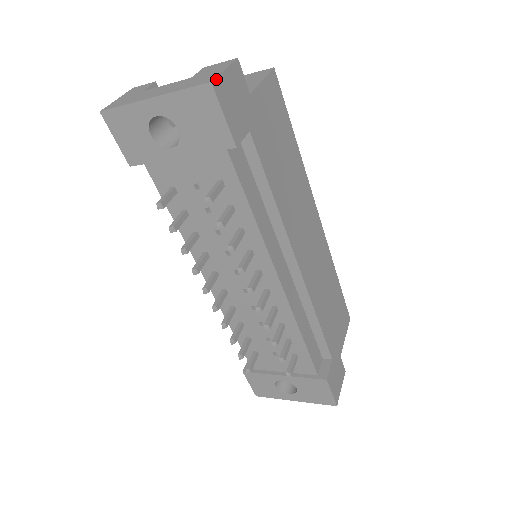
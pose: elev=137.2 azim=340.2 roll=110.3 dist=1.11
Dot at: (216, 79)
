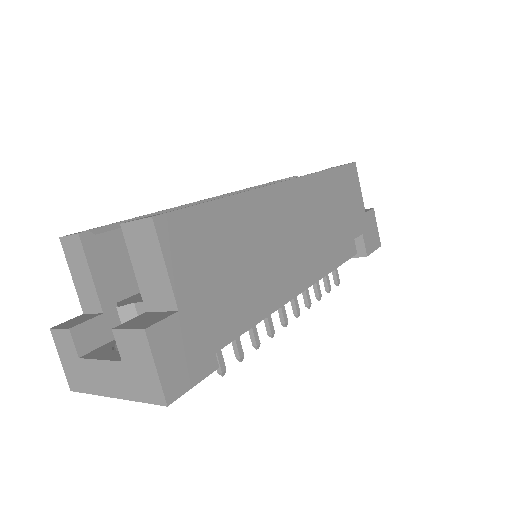
Dot at: (165, 394)
